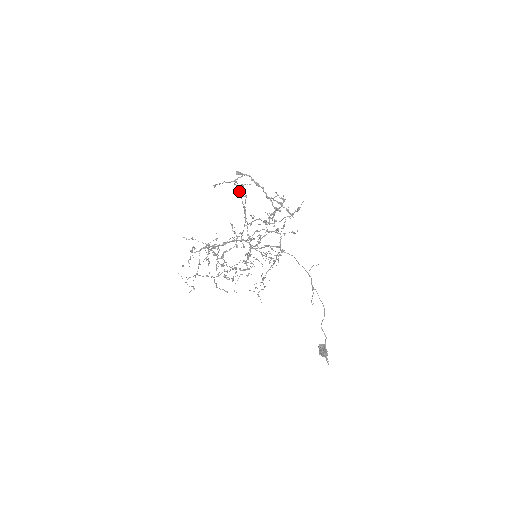
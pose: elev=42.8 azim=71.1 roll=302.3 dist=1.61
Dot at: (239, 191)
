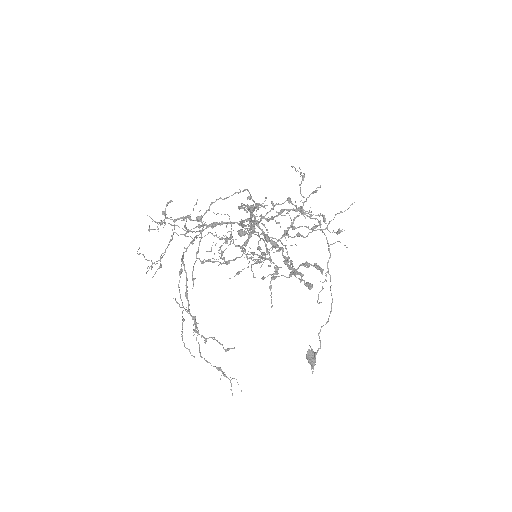
Dot at: (247, 198)
